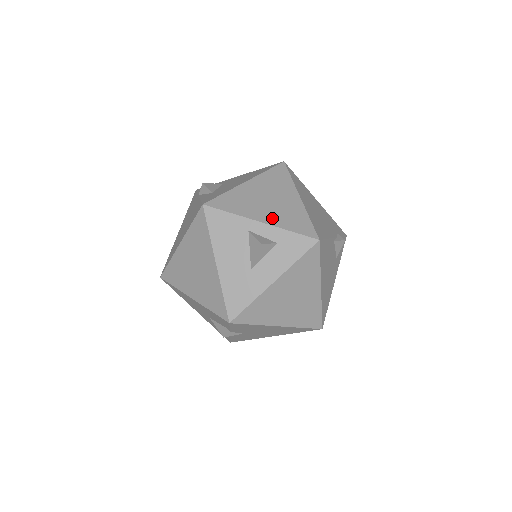
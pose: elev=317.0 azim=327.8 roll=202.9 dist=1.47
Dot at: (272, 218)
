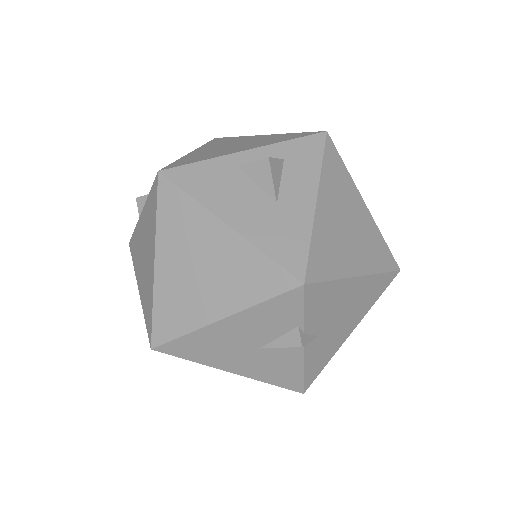
Dot at: (255, 145)
